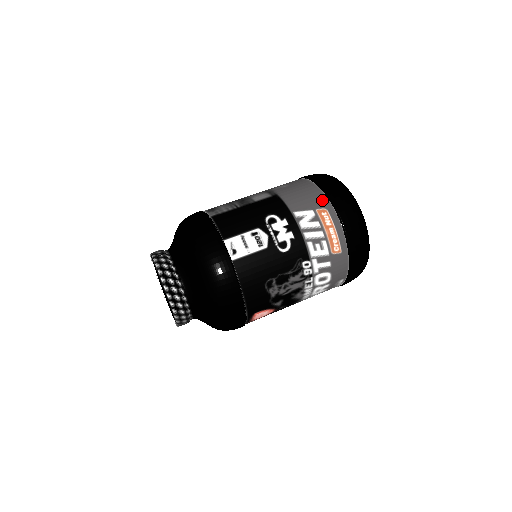
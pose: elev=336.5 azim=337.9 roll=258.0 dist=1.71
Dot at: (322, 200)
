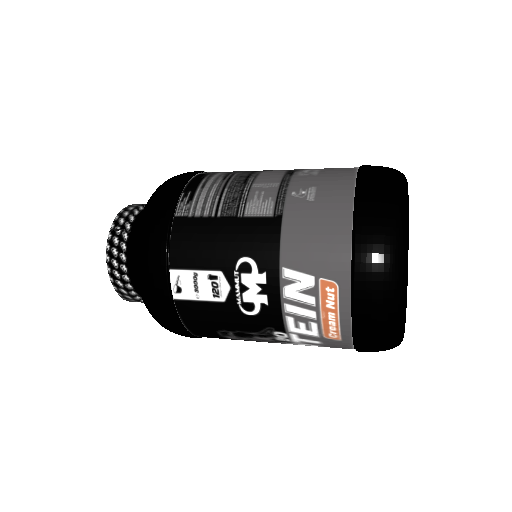
Dot at: (339, 265)
